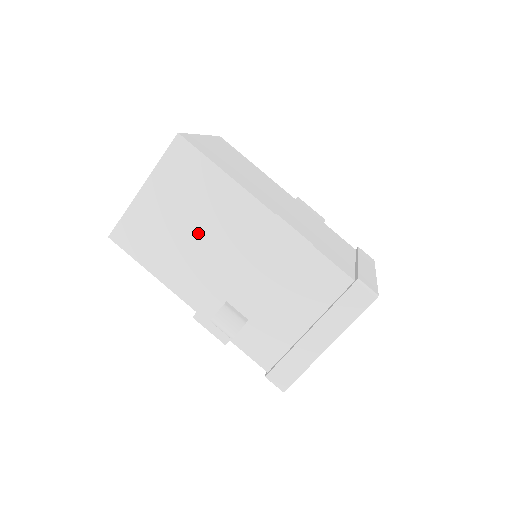
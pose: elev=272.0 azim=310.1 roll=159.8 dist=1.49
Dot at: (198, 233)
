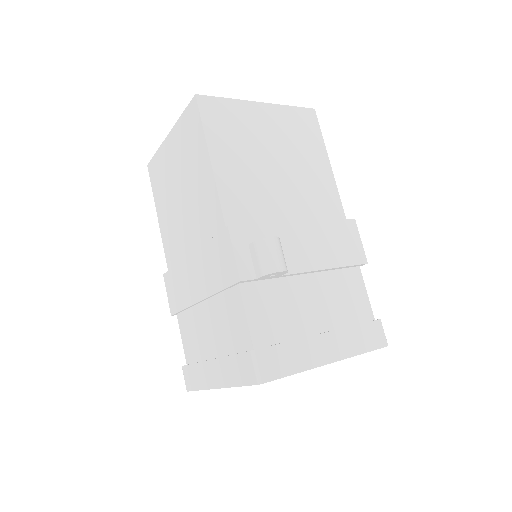
Dot at: (281, 174)
